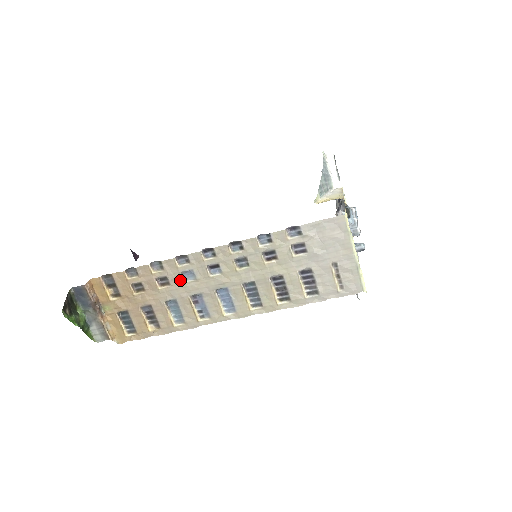
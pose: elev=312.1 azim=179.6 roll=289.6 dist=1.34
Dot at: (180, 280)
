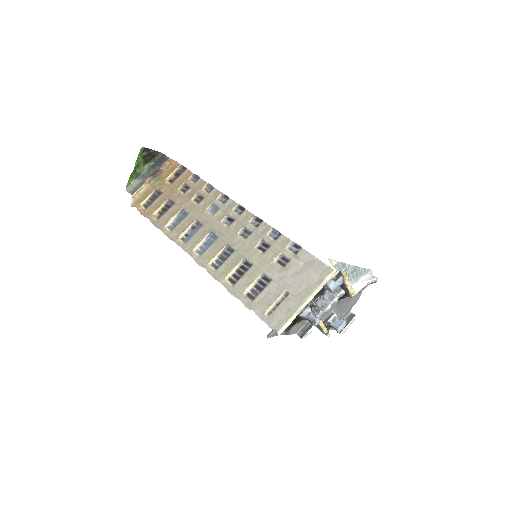
Dot at: (206, 206)
